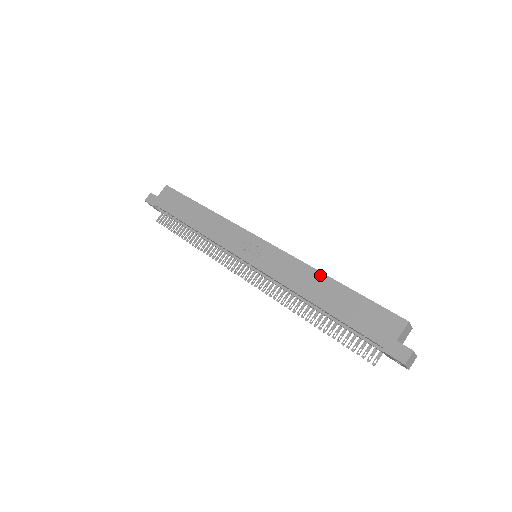
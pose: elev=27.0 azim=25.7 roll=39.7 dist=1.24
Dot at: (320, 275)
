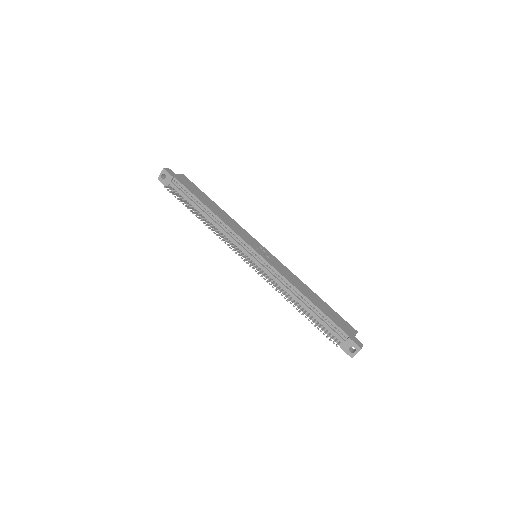
Dot at: (307, 287)
